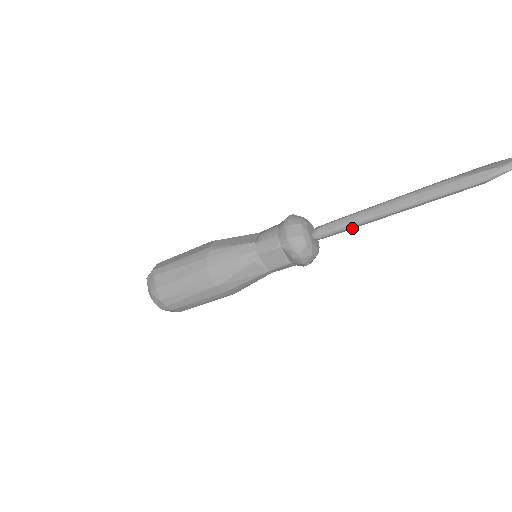
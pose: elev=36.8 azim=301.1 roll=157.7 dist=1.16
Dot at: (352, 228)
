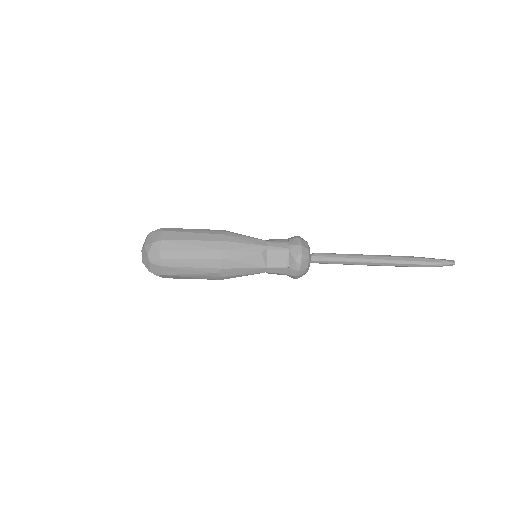
Dot at: (340, 263)
